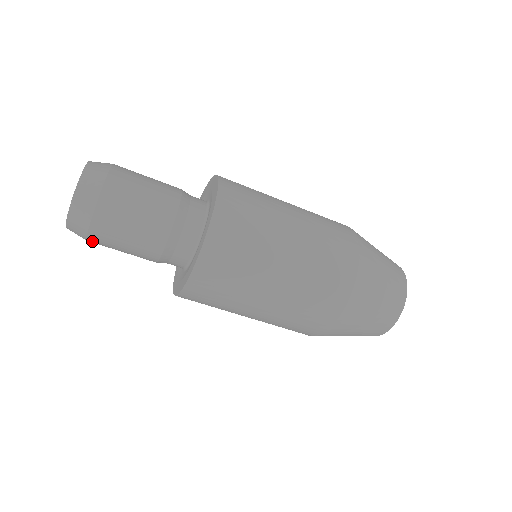
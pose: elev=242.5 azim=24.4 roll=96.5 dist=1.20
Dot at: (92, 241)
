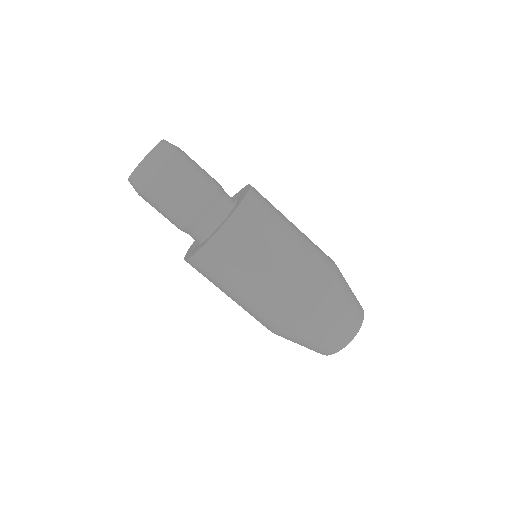
Dot at: (142, 197)
